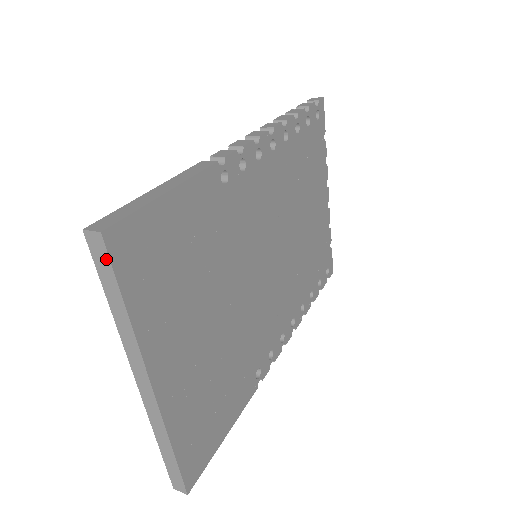
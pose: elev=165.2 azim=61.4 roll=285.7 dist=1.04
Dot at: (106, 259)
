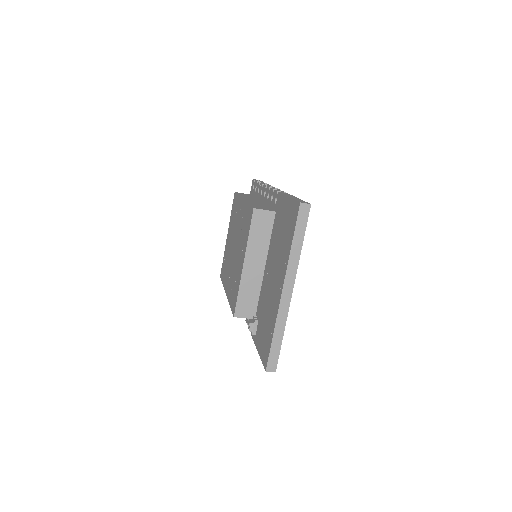
Dot at: (306, 217)
